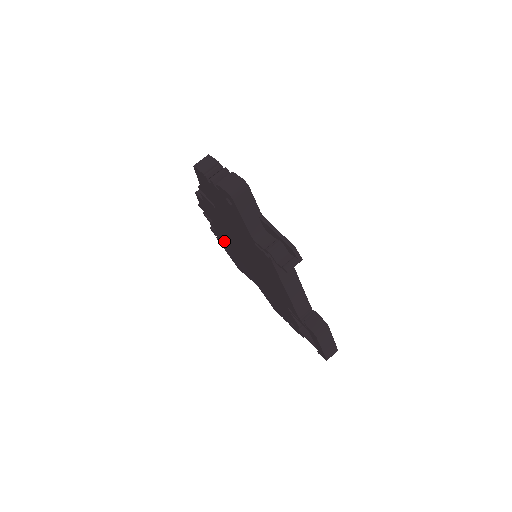
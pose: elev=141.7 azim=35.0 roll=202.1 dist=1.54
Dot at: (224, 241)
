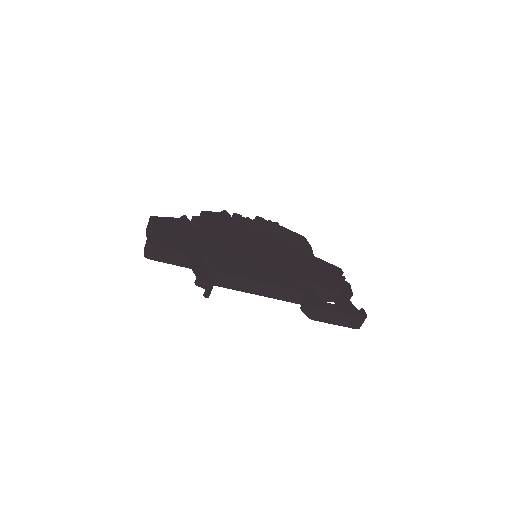
Dot at: occluded
